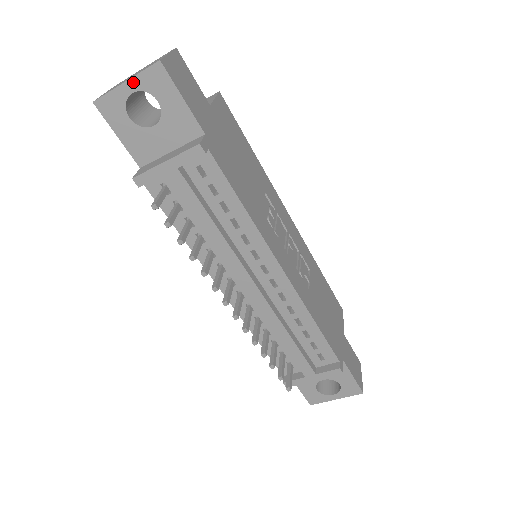
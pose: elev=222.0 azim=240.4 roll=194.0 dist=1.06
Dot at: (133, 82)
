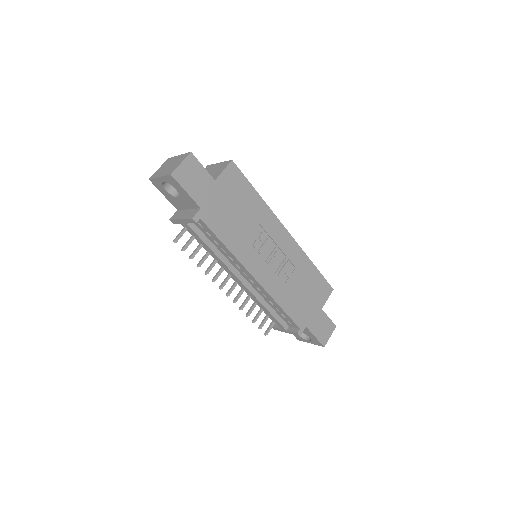
Dot at: (163, 178)
